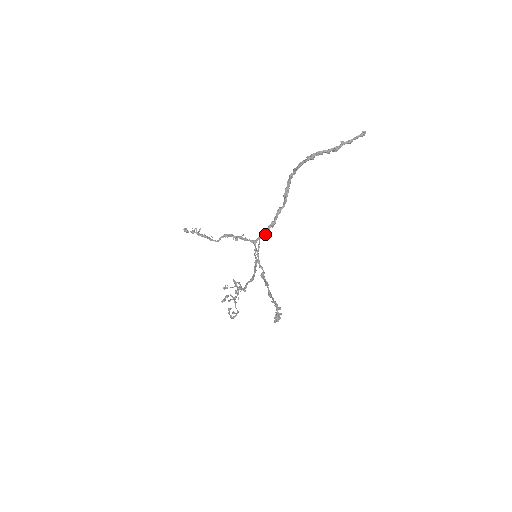
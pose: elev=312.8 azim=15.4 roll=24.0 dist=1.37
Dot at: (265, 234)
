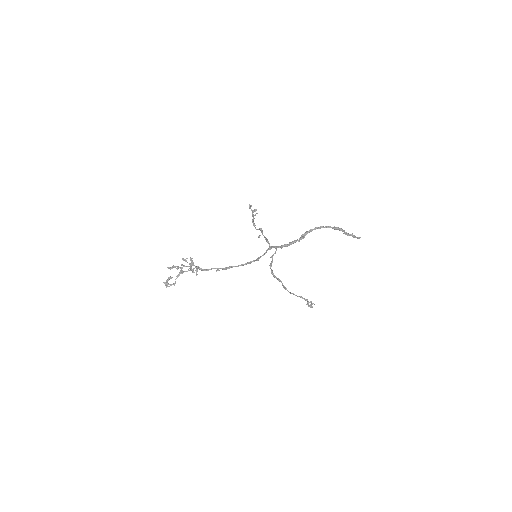
Dot at: occluded
